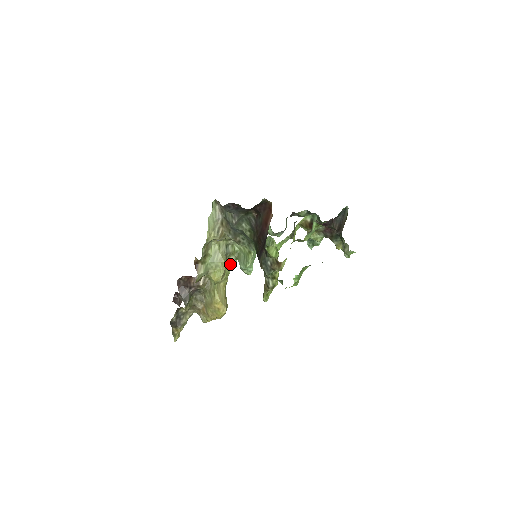
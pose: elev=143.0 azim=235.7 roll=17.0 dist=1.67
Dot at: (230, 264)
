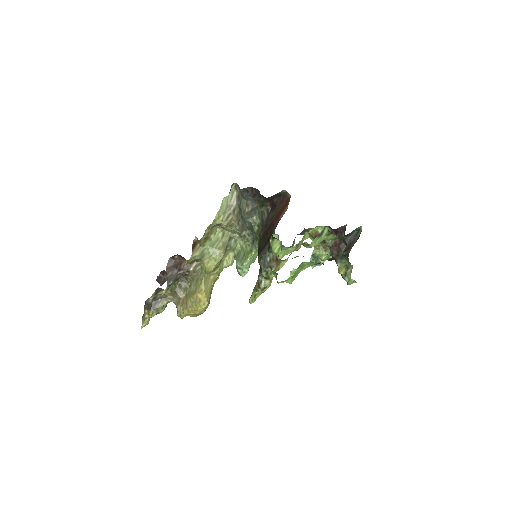
Dot at: (227, 260)
